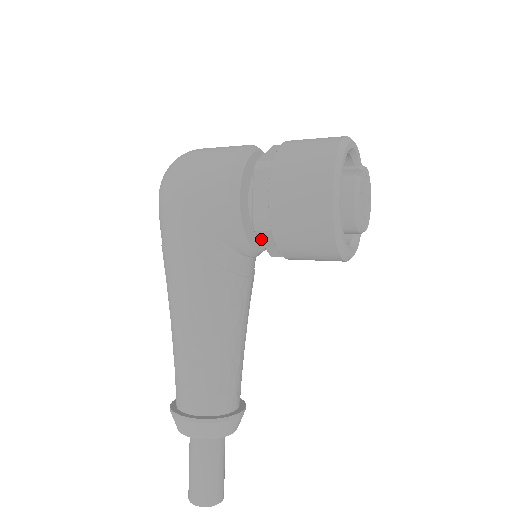
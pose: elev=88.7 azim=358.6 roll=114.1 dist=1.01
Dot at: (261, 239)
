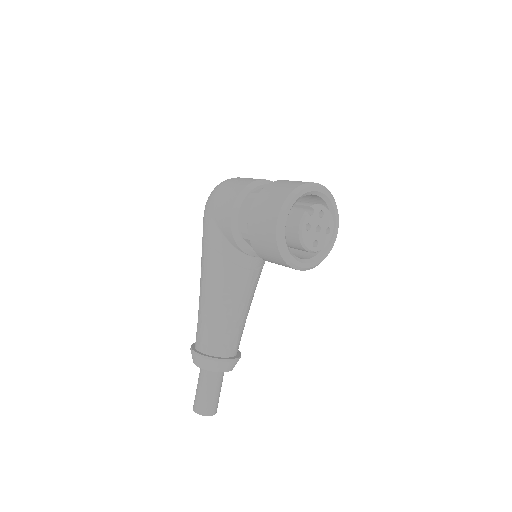
Dot at: (249, 244)
